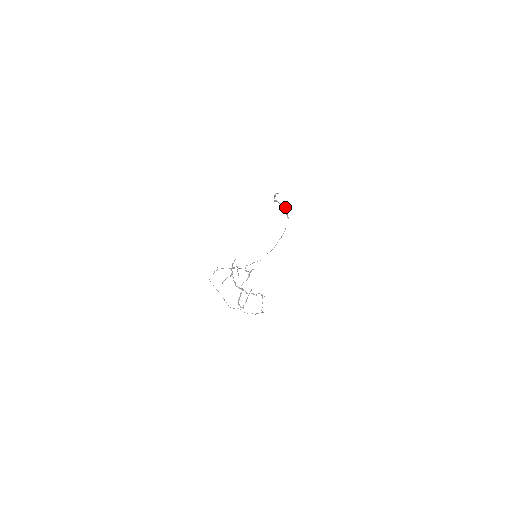
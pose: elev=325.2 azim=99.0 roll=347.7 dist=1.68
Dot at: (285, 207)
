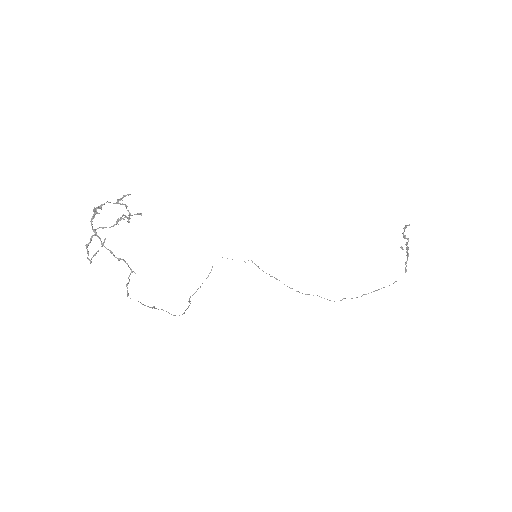
Dot at: occluded
